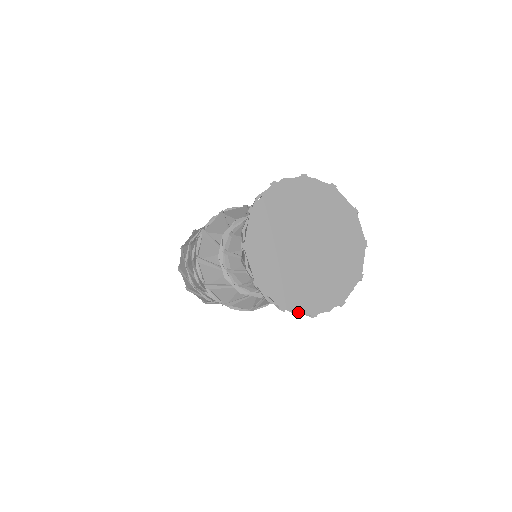
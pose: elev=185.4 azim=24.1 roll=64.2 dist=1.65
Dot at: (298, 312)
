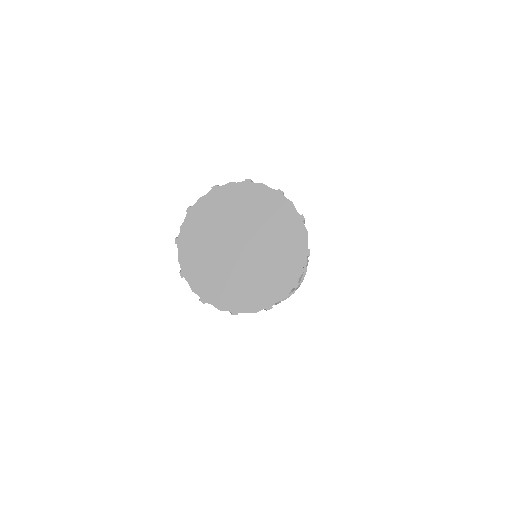
Dot at: (192, 287)
